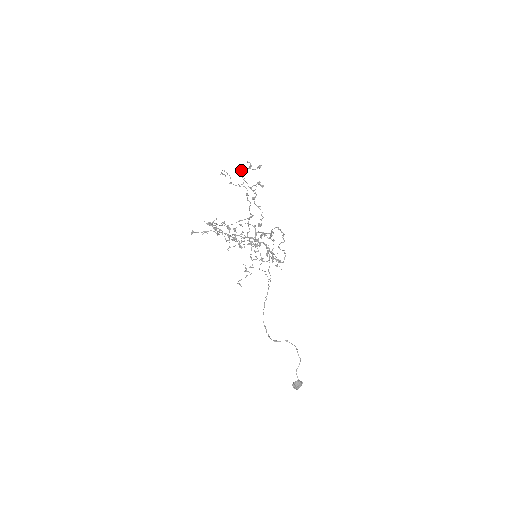
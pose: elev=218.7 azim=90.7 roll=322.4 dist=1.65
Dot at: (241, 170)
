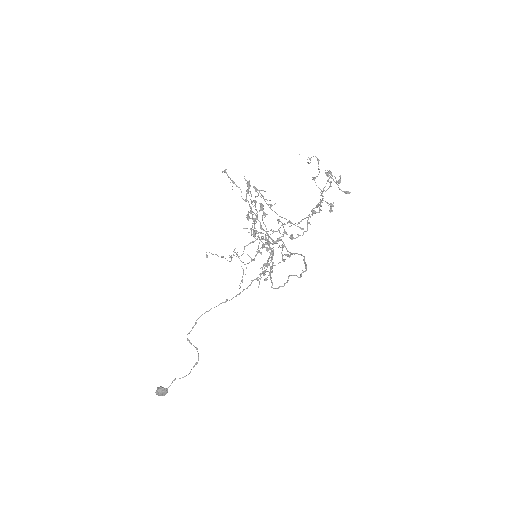
Dot at: occluded
